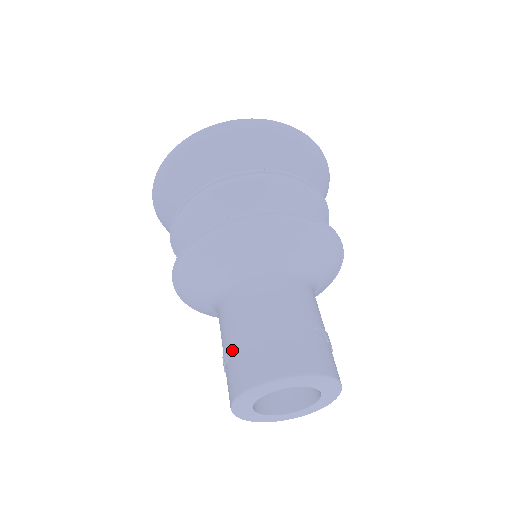
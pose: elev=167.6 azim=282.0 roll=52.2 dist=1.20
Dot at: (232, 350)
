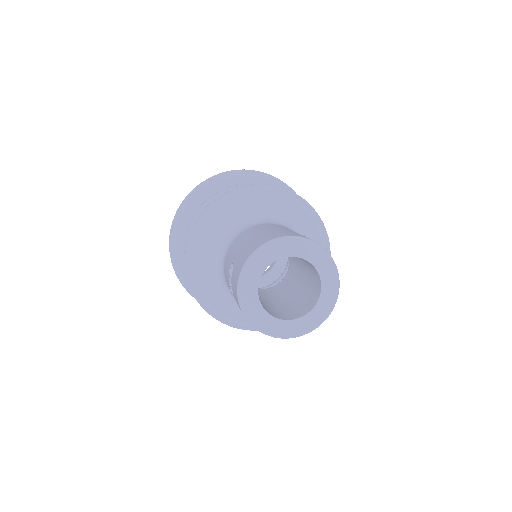
Dot at: (235, 258)
